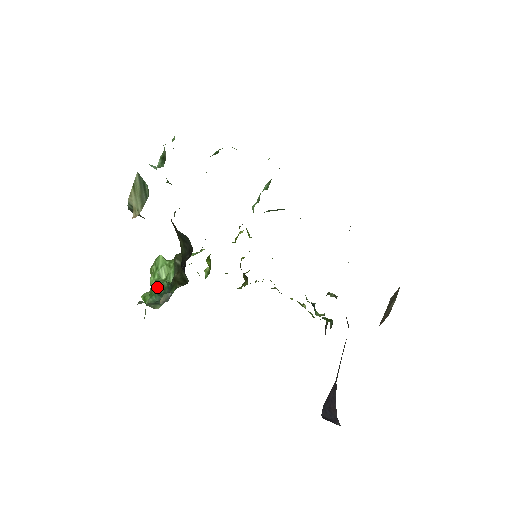
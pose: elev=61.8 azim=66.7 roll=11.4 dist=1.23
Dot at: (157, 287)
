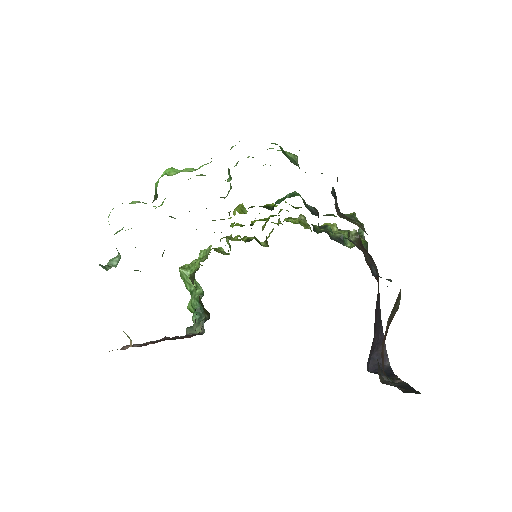
Dot at: (193, 301)
